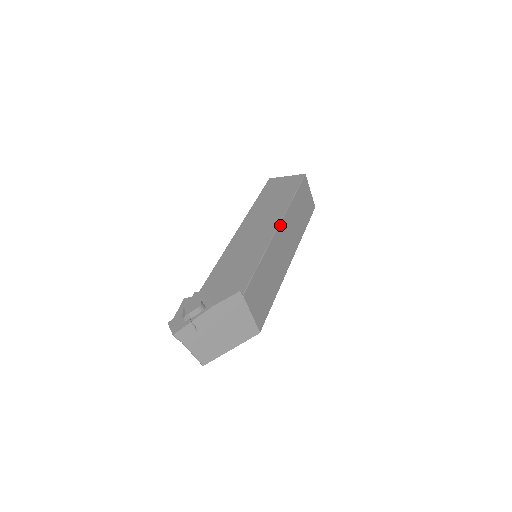
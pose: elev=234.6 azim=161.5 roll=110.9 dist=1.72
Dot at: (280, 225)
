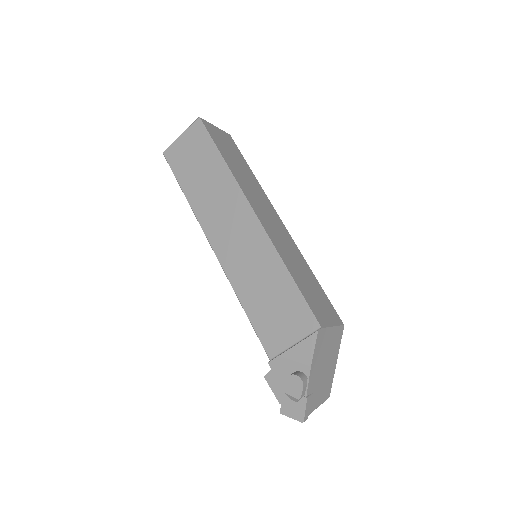
Dot at: (254, 210)
